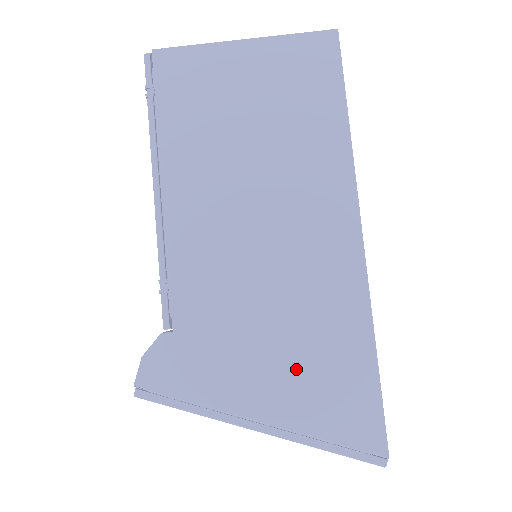
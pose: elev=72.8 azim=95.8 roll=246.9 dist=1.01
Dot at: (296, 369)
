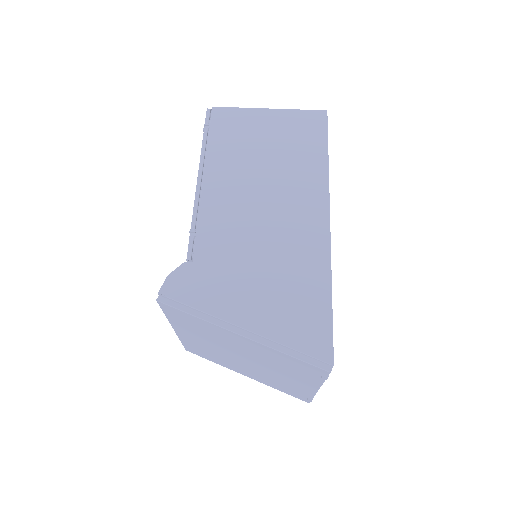
Dot at: (274, 296)
